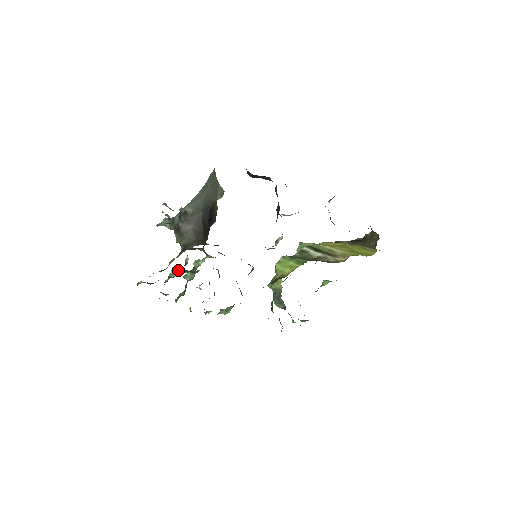
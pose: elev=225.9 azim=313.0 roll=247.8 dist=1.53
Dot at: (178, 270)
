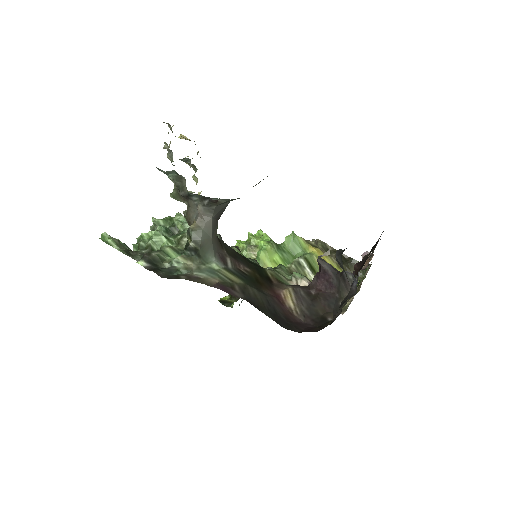
Dot at: (164, 240)
